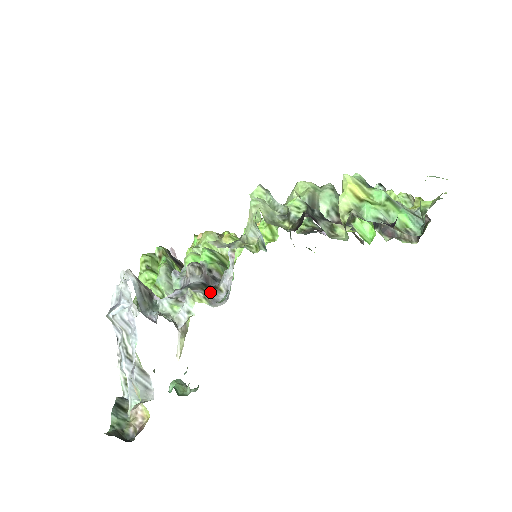
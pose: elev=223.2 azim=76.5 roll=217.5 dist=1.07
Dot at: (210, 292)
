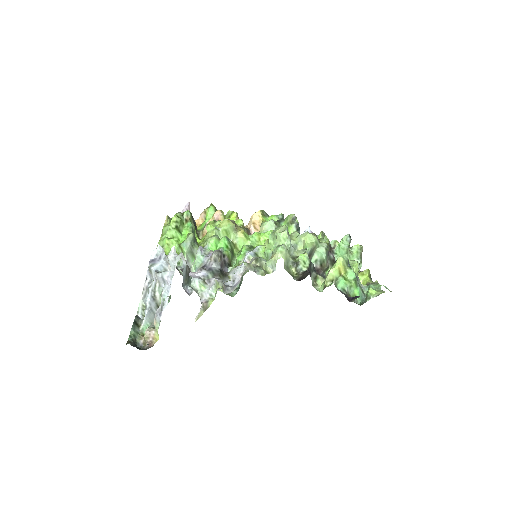
Dot at: (223, 278)
